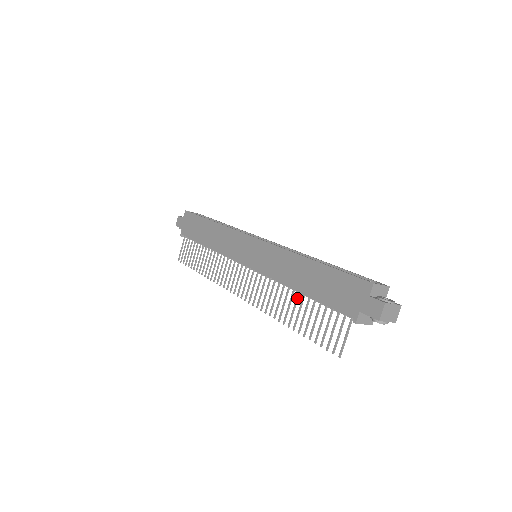
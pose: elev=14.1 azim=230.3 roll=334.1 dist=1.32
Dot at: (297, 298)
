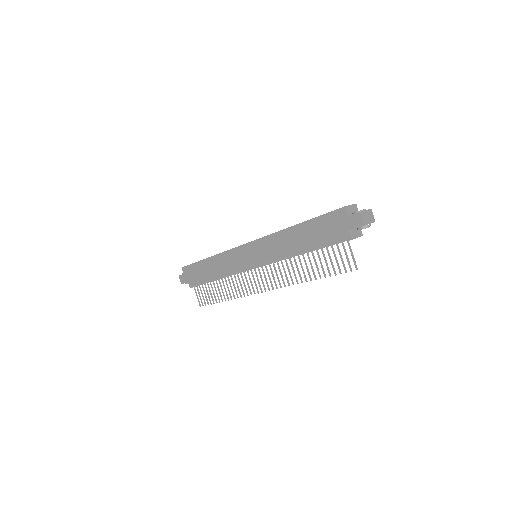
Dot at: (304, 258)
